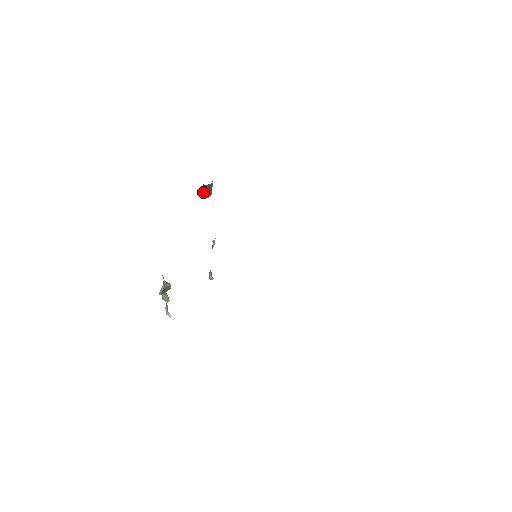
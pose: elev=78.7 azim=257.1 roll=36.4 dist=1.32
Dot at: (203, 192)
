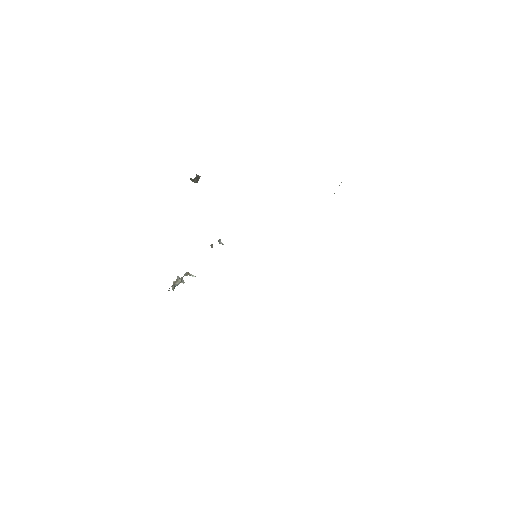
Dot at: (190, 179)
